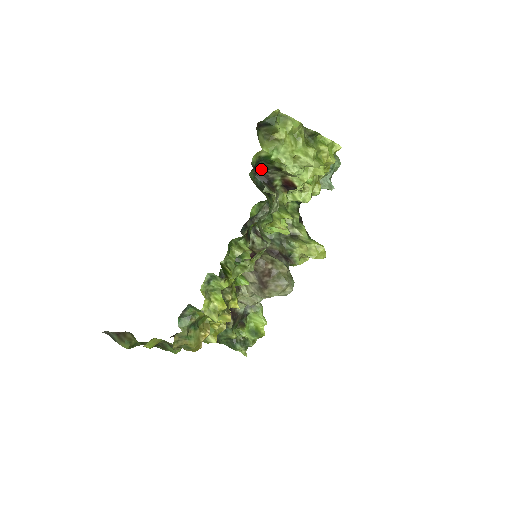
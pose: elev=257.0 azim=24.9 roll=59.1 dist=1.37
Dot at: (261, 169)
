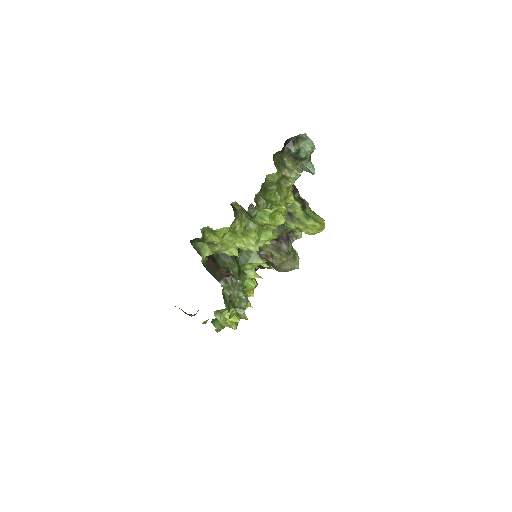
Dot at: occluded
